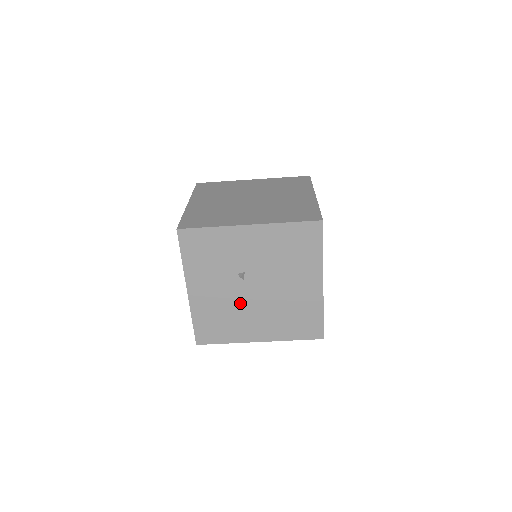
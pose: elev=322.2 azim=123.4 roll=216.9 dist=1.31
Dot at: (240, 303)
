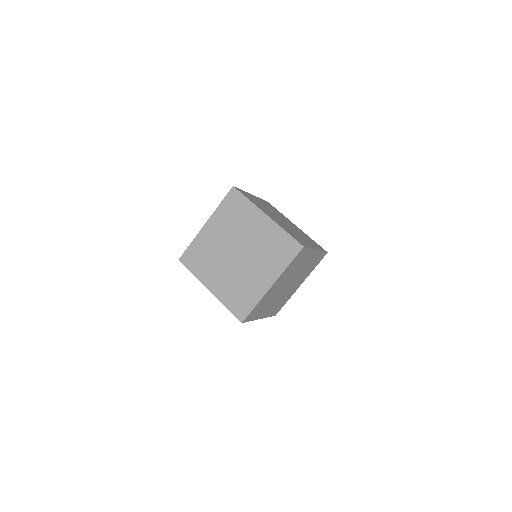
Dot at: occluded
